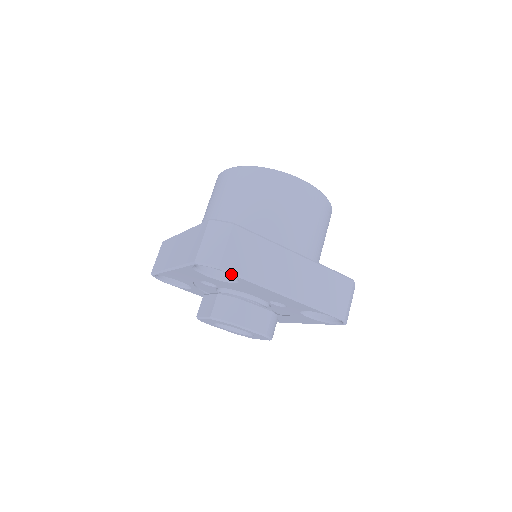
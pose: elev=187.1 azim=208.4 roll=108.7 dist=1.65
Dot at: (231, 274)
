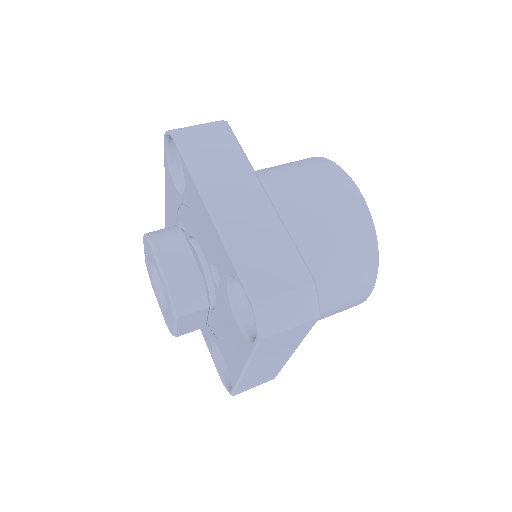
Dot at: (177, 147)
